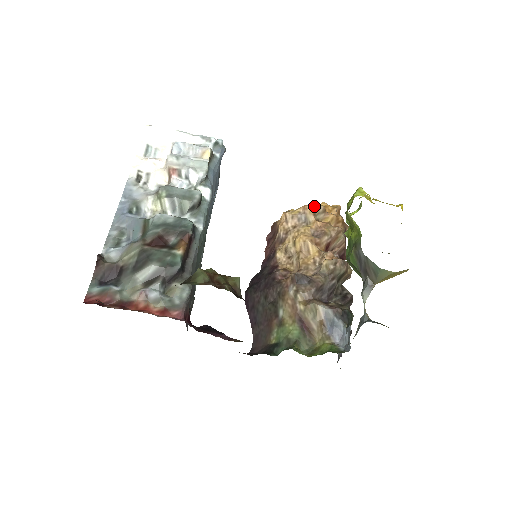
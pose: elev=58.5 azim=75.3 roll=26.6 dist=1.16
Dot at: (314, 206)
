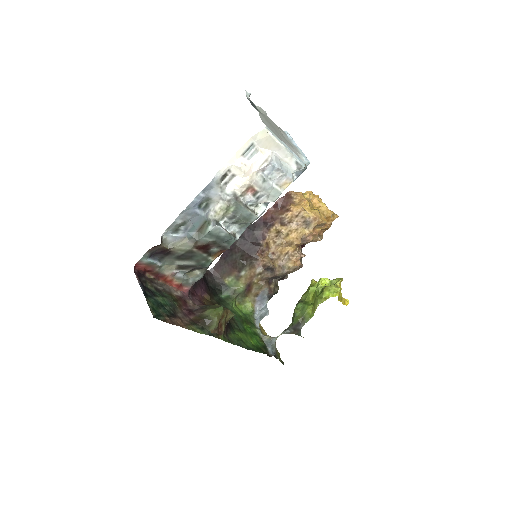
Dot at: (321, 222)
